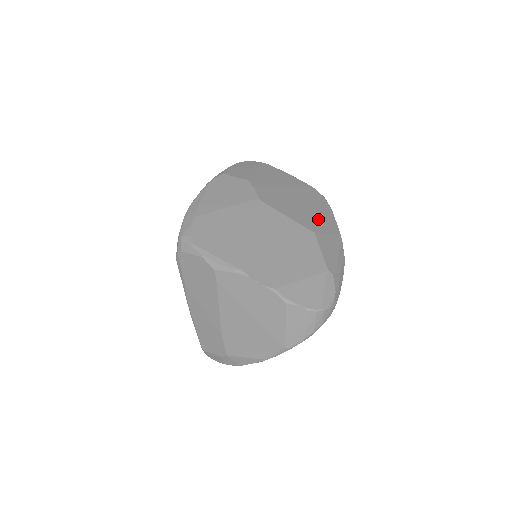
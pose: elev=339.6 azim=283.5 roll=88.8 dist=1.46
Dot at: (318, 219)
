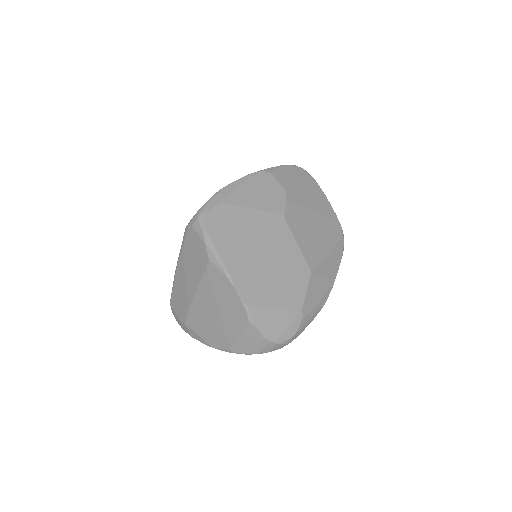
Dot at: (324, 259)
